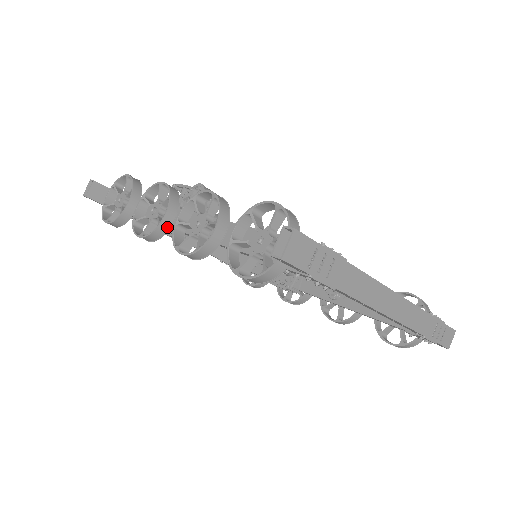
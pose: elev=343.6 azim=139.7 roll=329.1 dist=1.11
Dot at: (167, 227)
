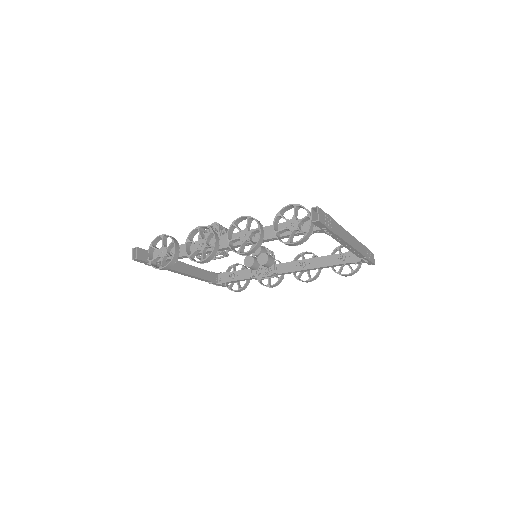
Dot at: (217, 249)
